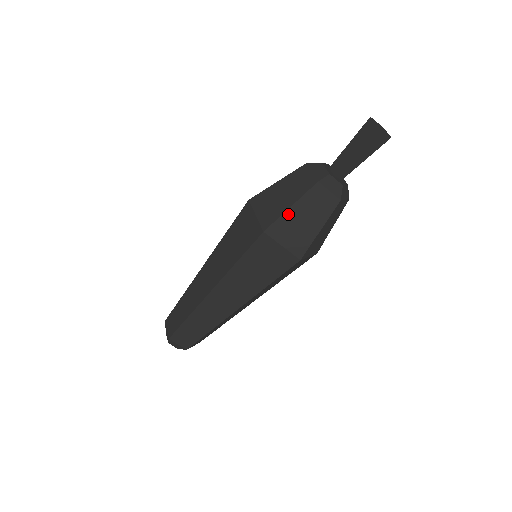
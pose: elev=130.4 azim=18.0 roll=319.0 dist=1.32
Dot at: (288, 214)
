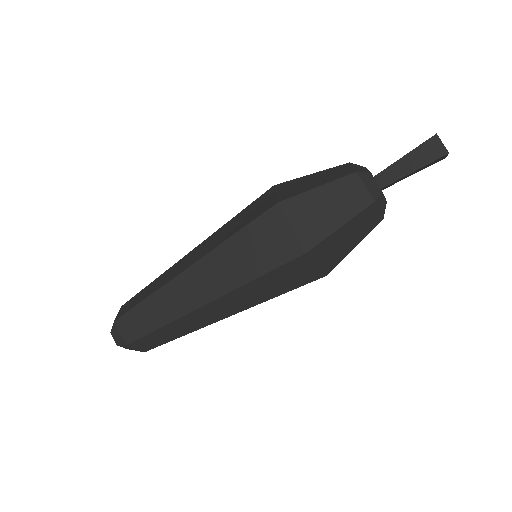
Dot at: (335, 234)
